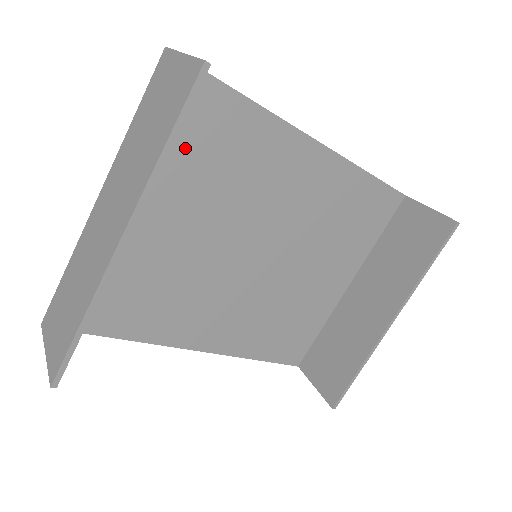
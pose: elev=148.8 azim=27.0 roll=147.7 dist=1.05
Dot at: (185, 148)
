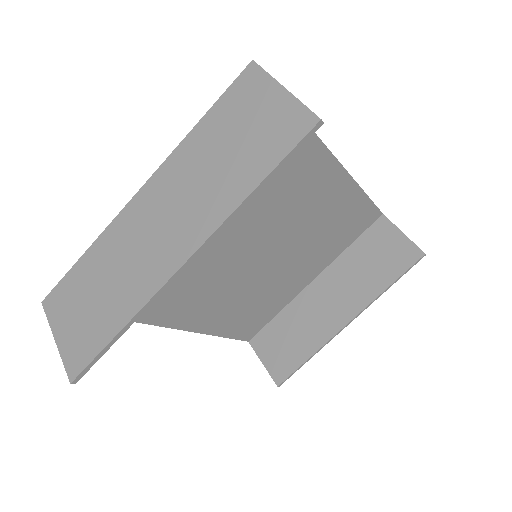
Dot at: occluded
